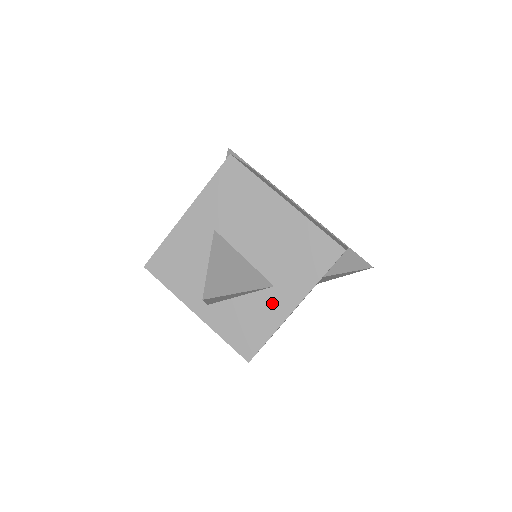
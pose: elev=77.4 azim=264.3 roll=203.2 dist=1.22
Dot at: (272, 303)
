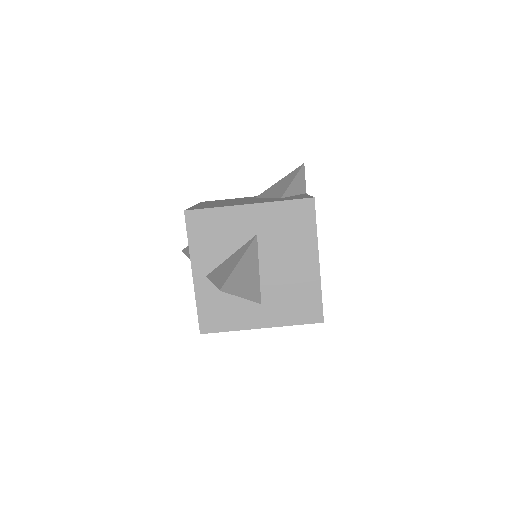
Dot at: (250, 313)
